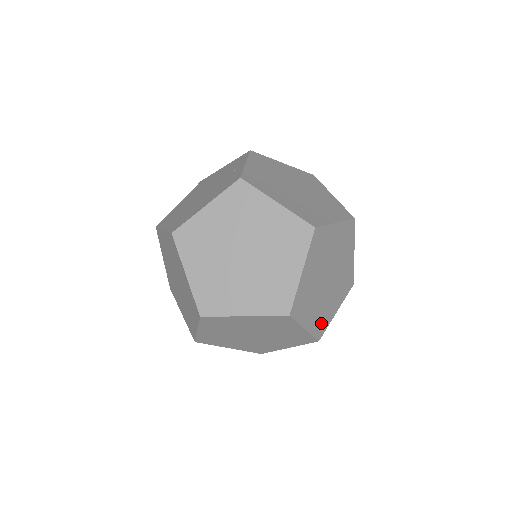
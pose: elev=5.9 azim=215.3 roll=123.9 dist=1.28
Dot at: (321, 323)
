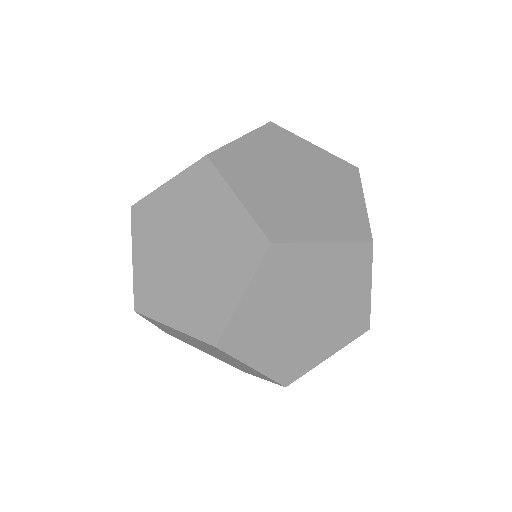
Dot at: (291, 366)
